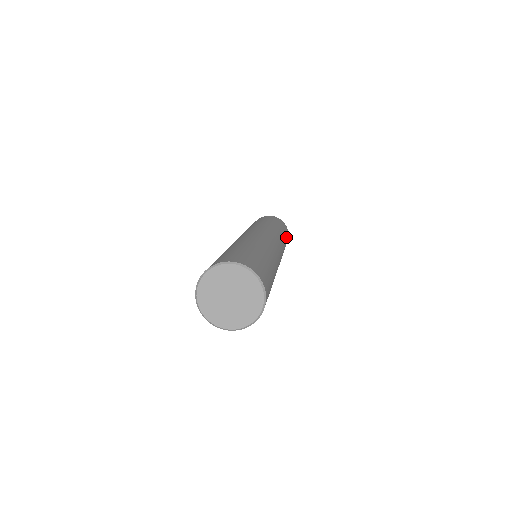
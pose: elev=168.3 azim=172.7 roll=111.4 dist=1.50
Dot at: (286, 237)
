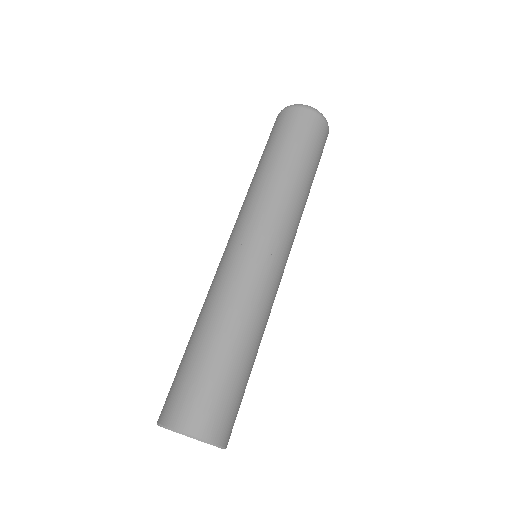
Dot at: (315, 161)
